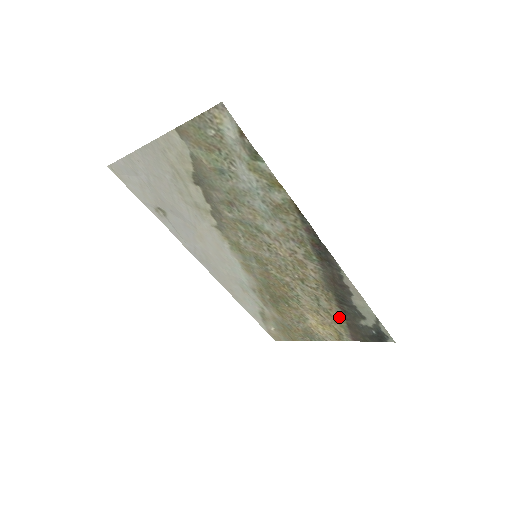
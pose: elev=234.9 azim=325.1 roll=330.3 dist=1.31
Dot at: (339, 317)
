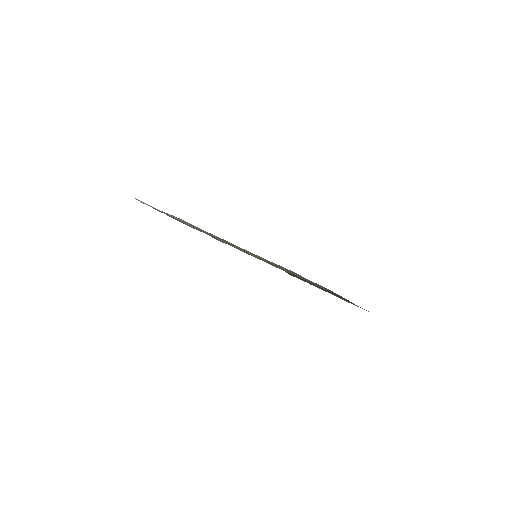
Dot at: occluded
